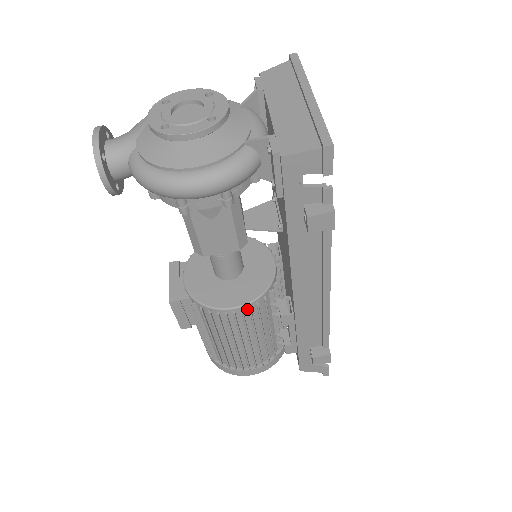
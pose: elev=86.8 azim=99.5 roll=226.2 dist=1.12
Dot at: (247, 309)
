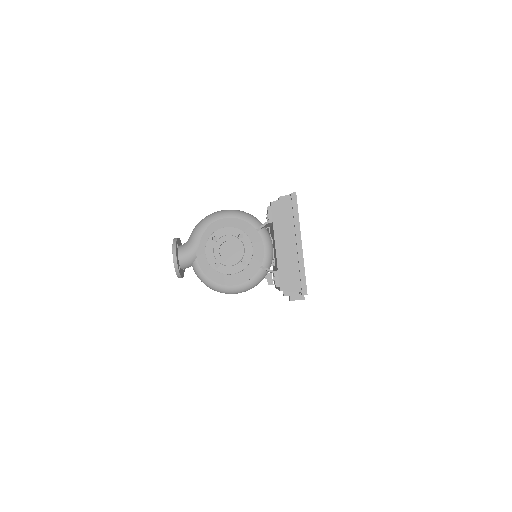
Dot at: occluded
